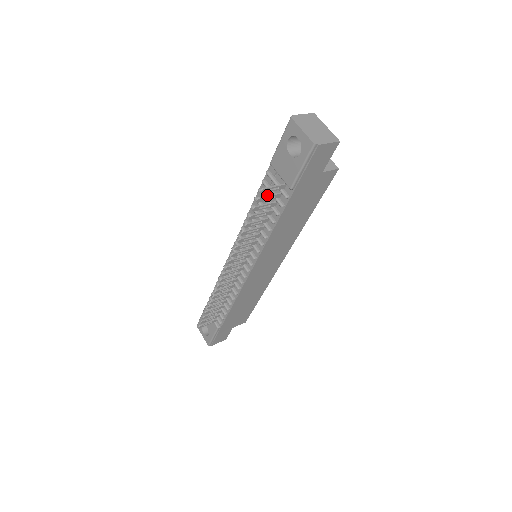
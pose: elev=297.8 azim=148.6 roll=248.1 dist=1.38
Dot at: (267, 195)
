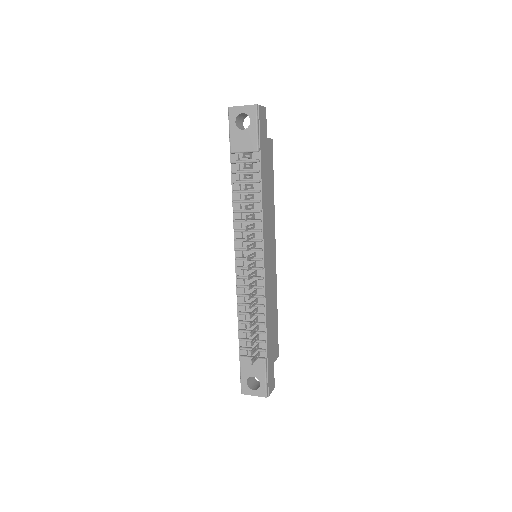
Dot at: (246, 164)
